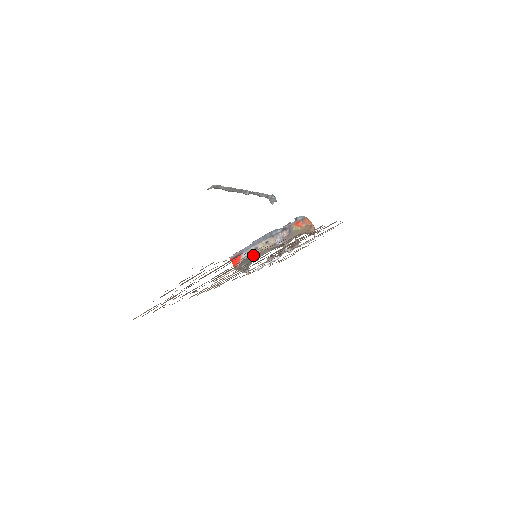
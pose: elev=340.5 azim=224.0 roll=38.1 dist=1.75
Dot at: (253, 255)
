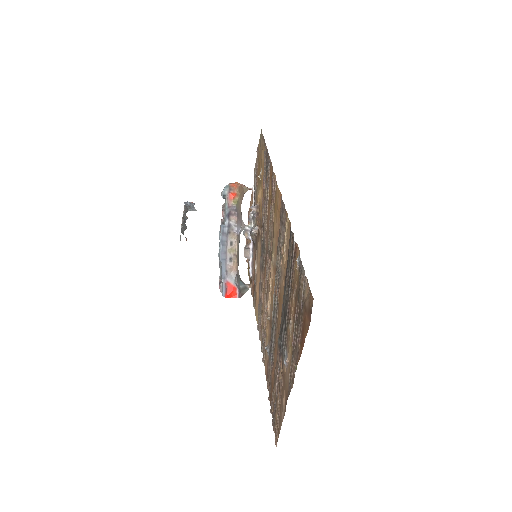
Dot at: (236, 268)
